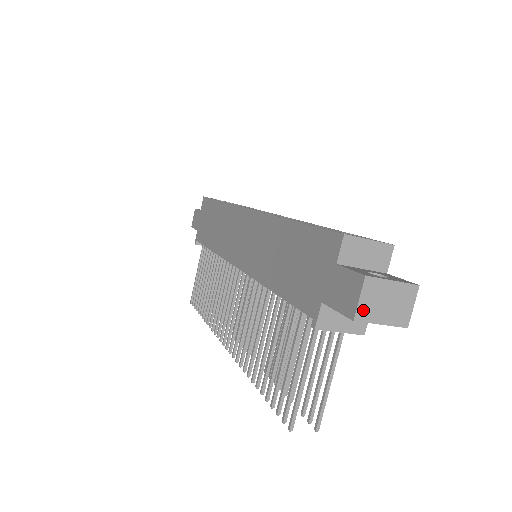
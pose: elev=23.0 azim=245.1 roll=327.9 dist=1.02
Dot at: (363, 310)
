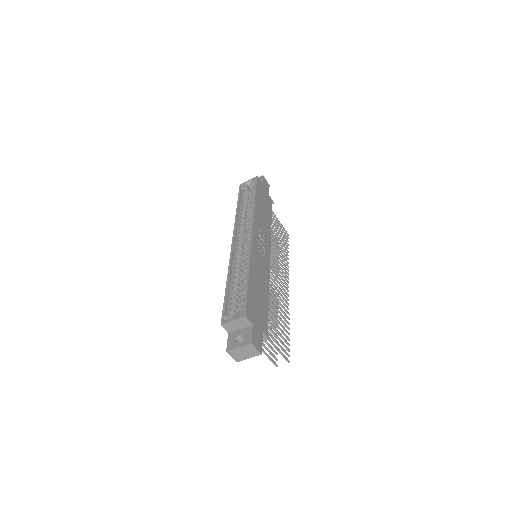
Dot at: (237, 359)
